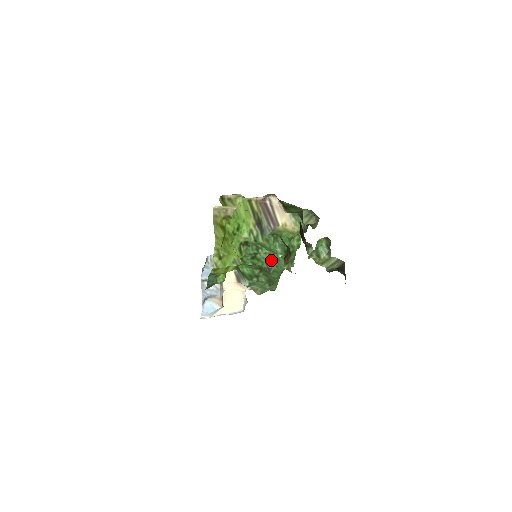
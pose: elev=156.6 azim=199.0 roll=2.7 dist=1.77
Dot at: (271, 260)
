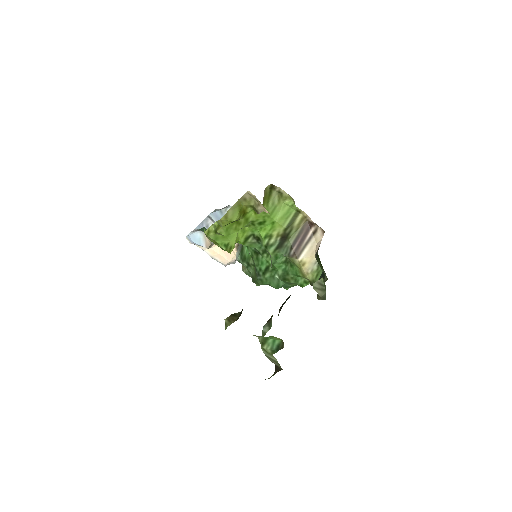
Dot at: (267, 271)
